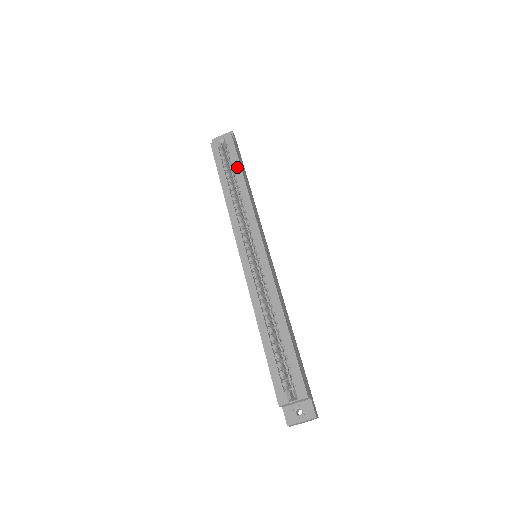
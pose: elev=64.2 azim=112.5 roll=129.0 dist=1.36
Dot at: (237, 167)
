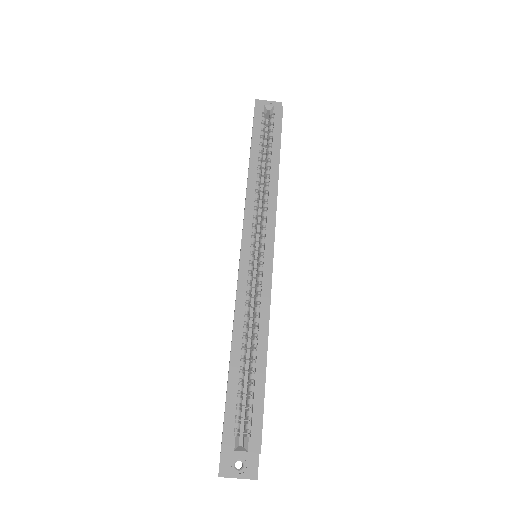
Dot at: (276, 145)
